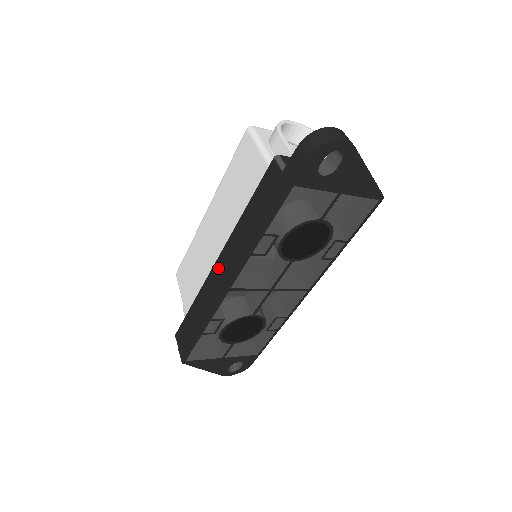
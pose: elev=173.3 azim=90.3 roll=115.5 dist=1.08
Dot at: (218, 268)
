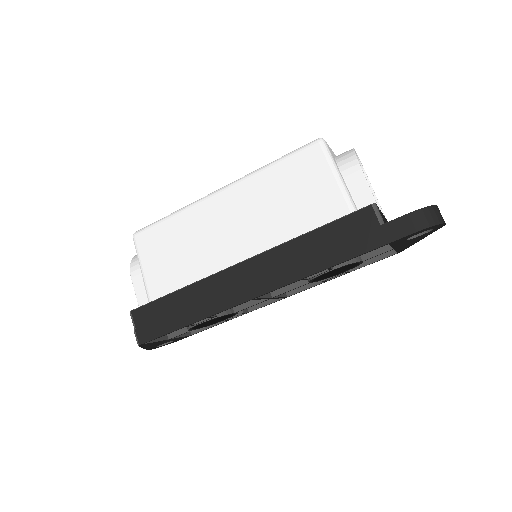
Dot at: (242, 272)
